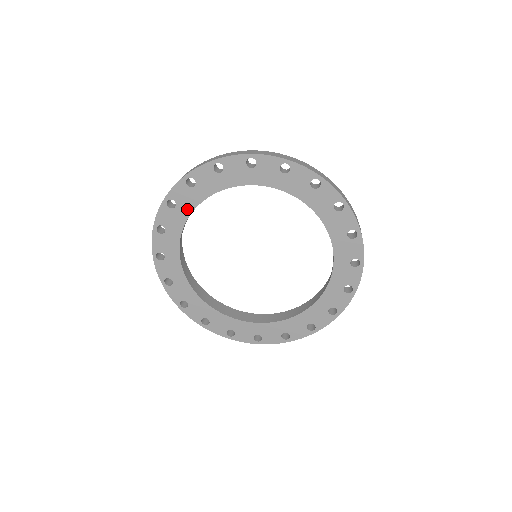
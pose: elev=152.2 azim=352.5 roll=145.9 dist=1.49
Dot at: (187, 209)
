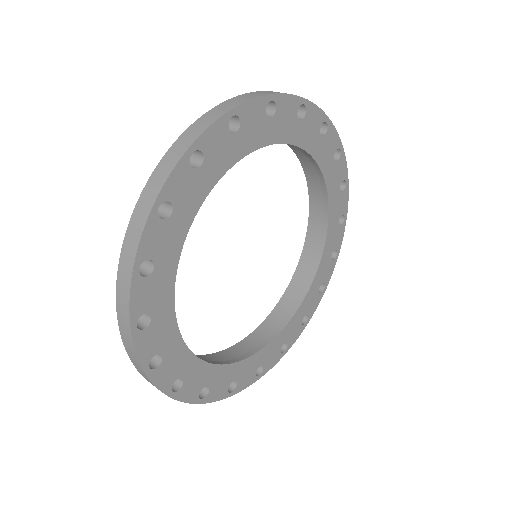
Dot at: (172, 338)
